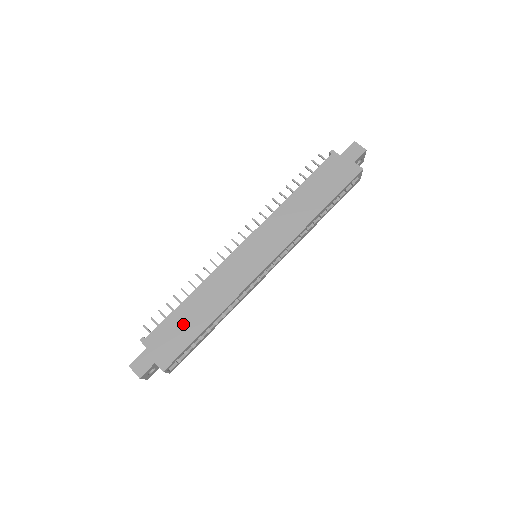
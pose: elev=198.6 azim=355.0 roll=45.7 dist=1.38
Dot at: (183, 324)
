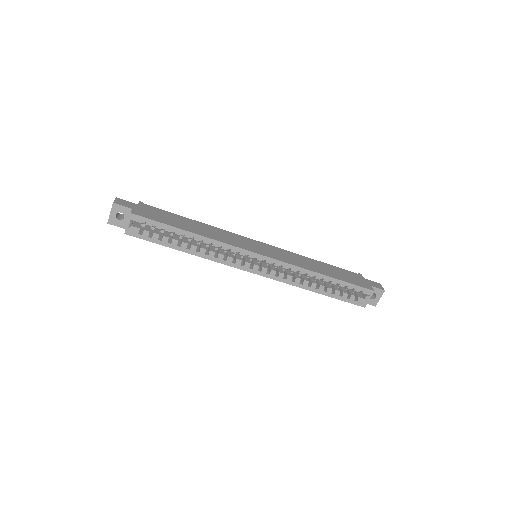
Dot at: (174, 219)
